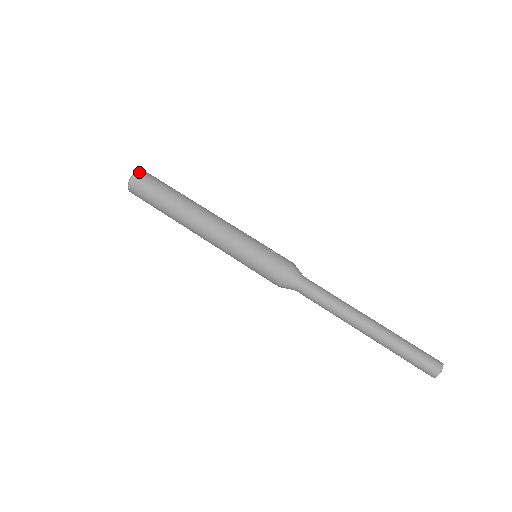
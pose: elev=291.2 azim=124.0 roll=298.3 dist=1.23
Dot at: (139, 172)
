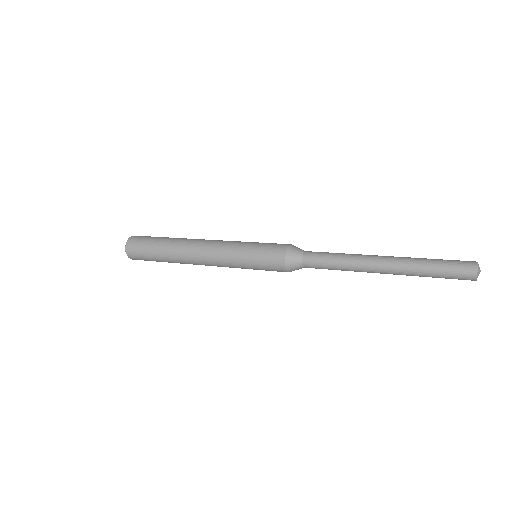
Dot at: occluded
